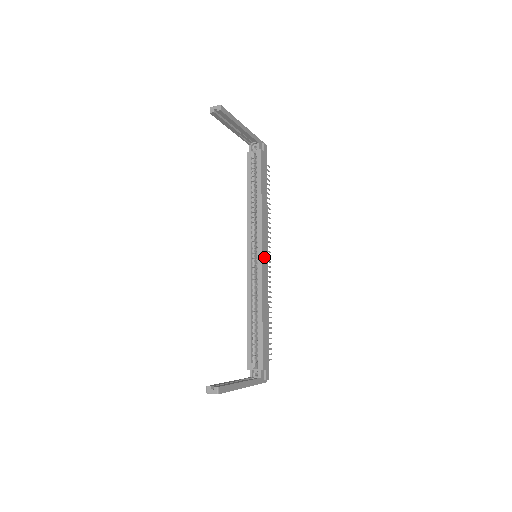
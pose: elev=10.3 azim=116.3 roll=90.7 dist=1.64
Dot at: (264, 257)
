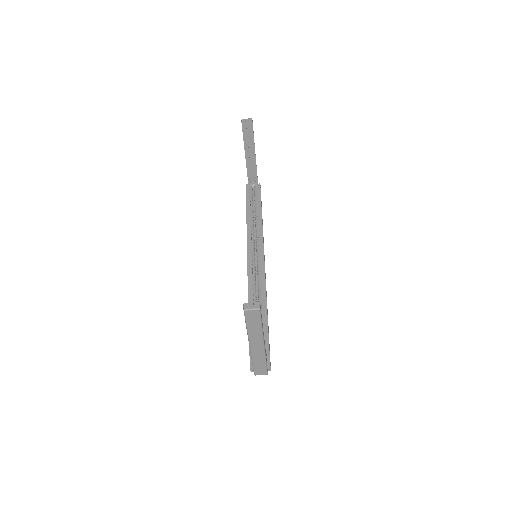
Dot at: (264, 258)
